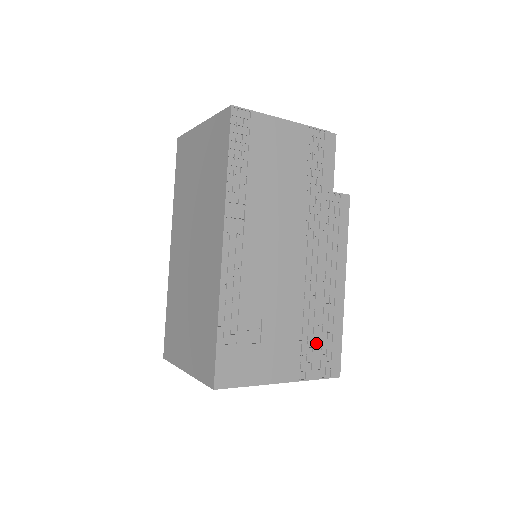
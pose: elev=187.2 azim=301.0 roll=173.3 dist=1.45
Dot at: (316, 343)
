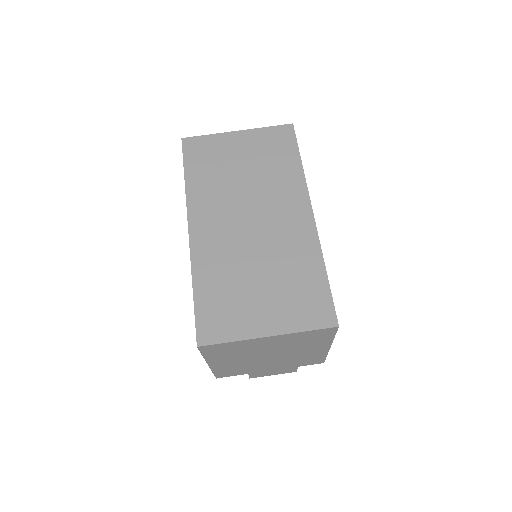
Dot at: occluded
